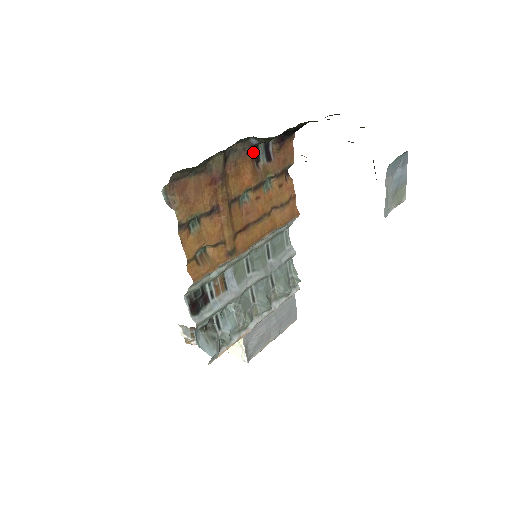
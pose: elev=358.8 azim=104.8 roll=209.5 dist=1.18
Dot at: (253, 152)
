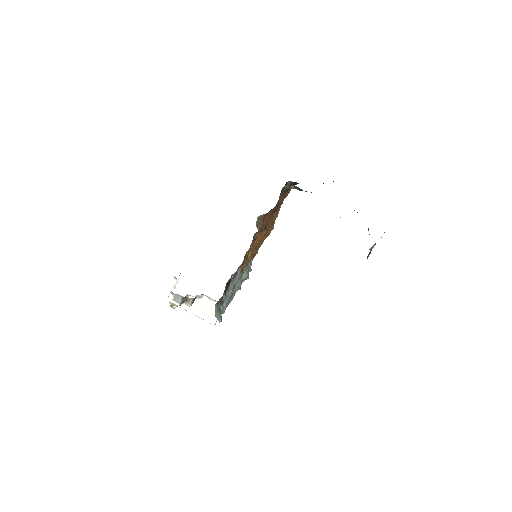
Dot at: (286, 192)
